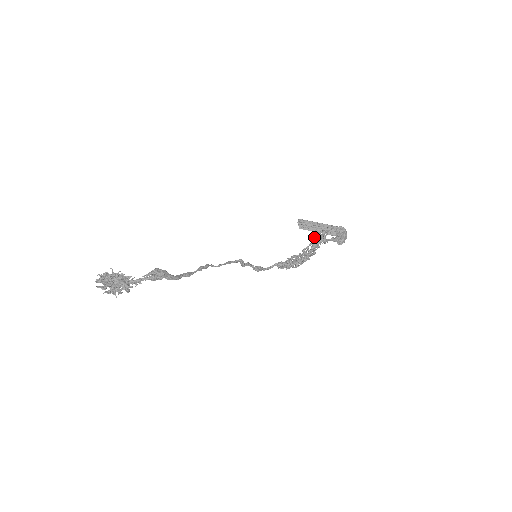
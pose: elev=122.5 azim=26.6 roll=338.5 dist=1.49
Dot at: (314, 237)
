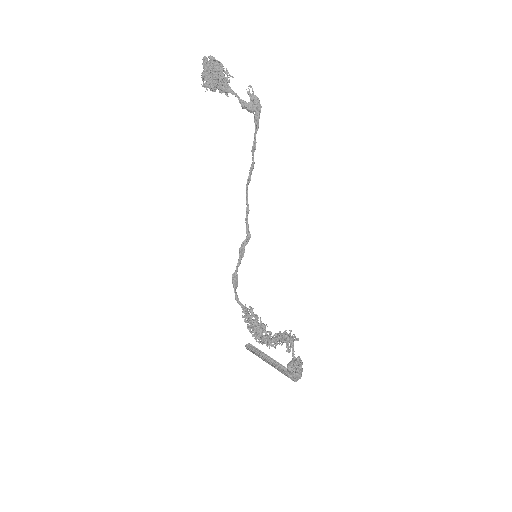
Dot at: (285, 330)
